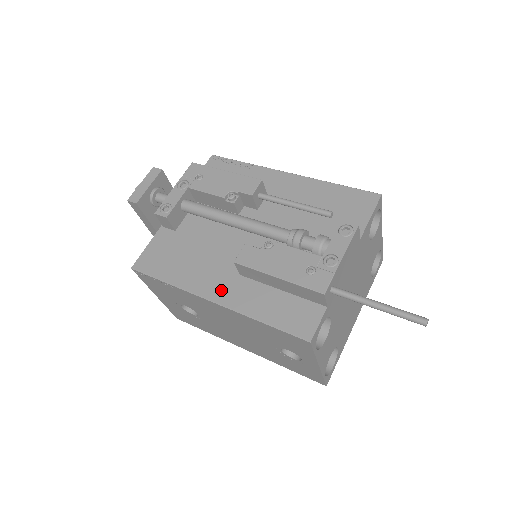
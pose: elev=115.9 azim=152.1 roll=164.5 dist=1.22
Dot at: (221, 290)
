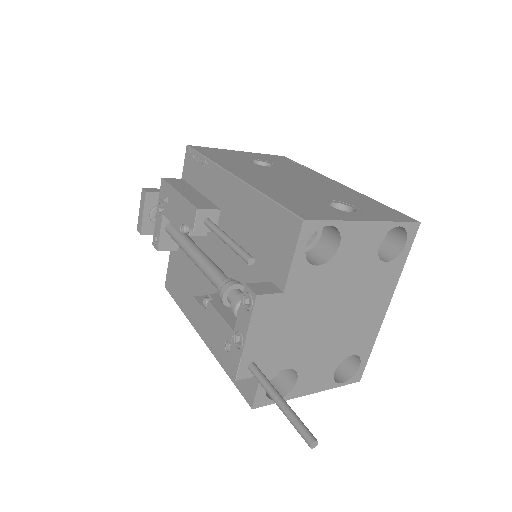
Dot at: occluded
